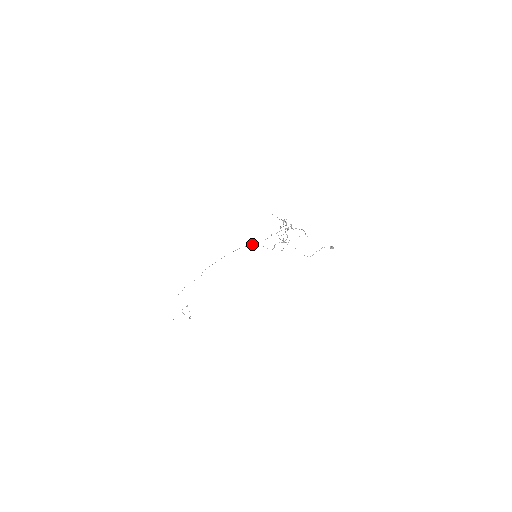
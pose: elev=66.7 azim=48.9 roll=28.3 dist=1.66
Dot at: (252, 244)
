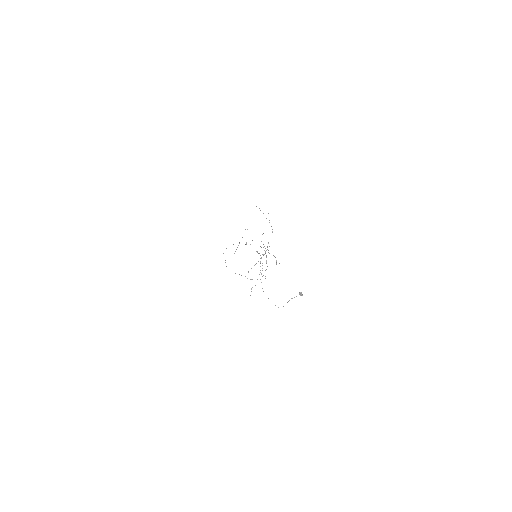
Dot at: occluded
